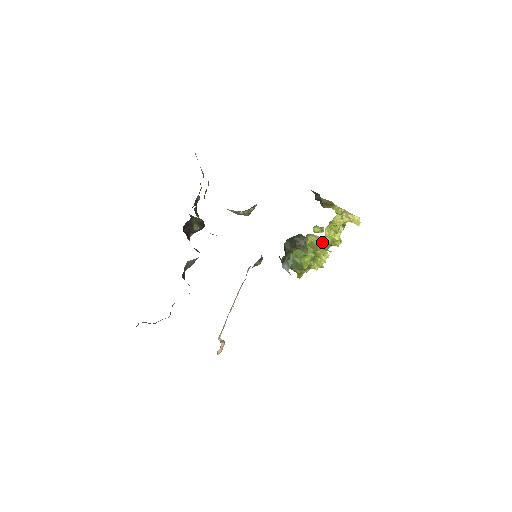
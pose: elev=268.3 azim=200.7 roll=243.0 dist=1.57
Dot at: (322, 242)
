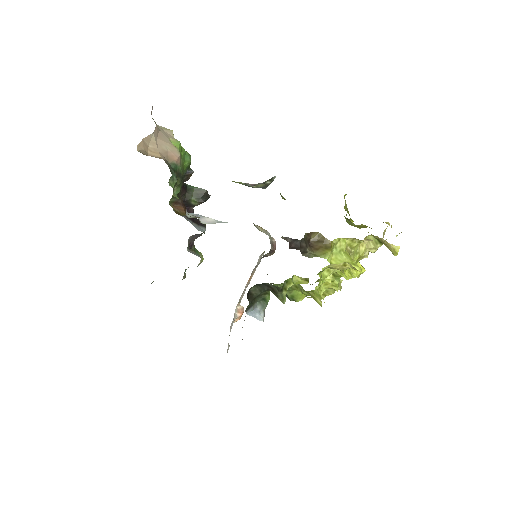
Dot at: occluded
